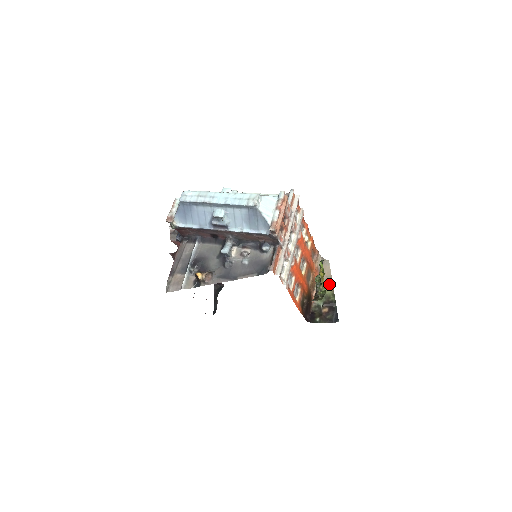
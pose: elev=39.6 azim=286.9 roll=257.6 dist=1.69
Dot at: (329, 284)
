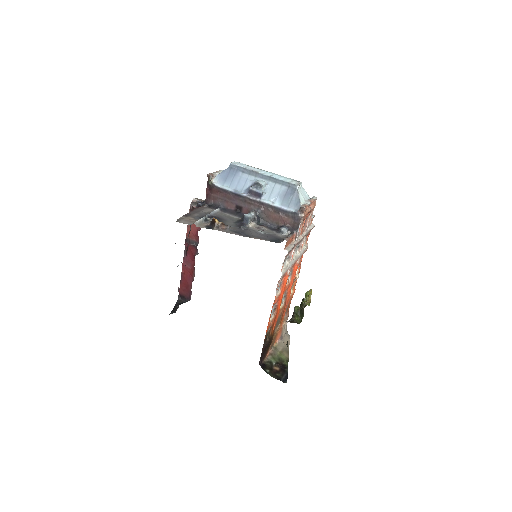
Dot at: (286, 352)
